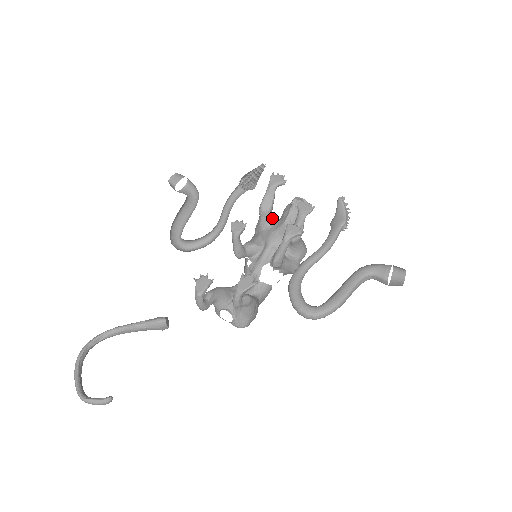
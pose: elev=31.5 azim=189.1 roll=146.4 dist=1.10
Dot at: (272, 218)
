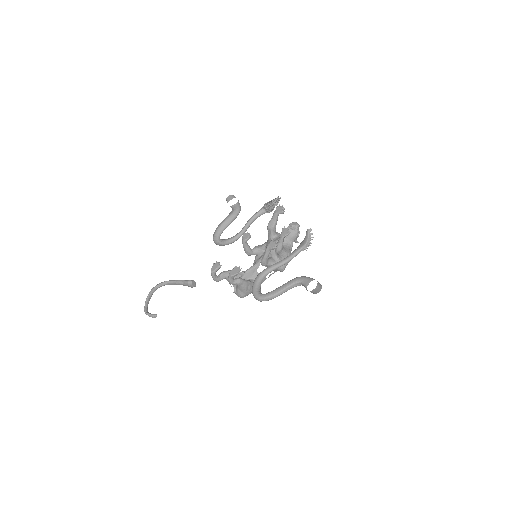
Dot at: (277, 233)
